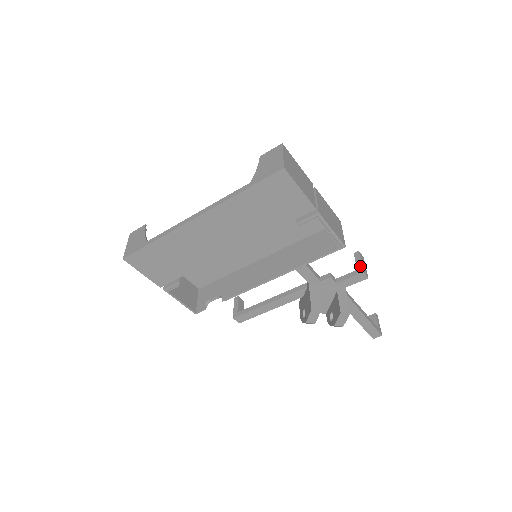
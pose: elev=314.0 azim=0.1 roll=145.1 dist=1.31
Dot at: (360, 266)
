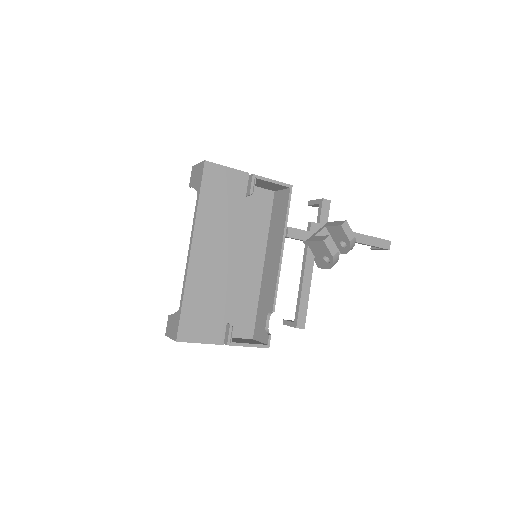
Dot at: (318, 201)
